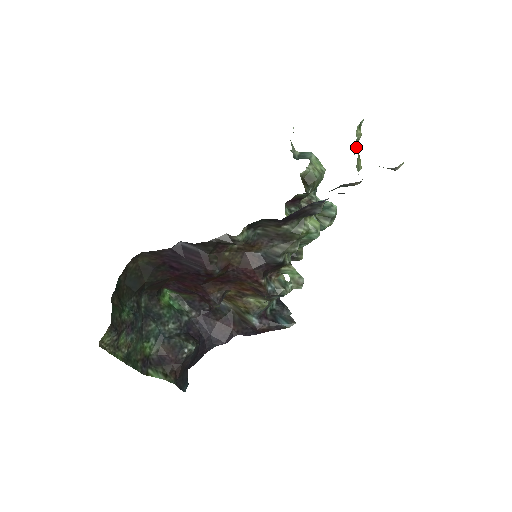
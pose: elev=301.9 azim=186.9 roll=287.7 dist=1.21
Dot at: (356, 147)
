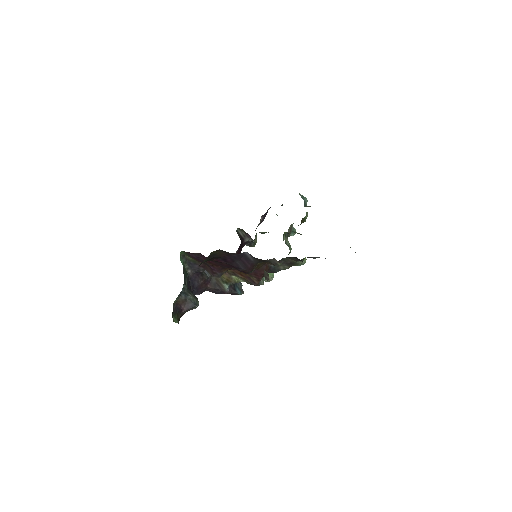
Dot at: occluded
